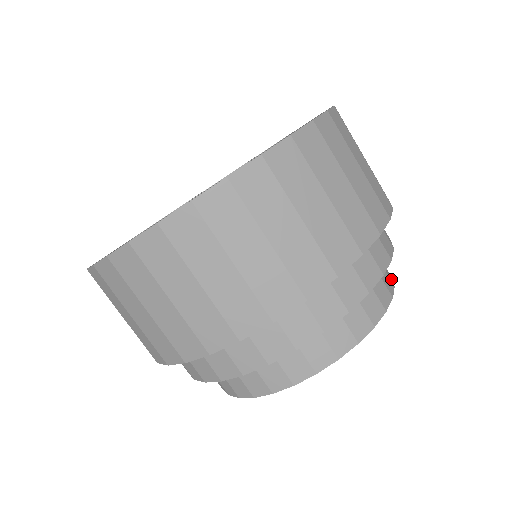
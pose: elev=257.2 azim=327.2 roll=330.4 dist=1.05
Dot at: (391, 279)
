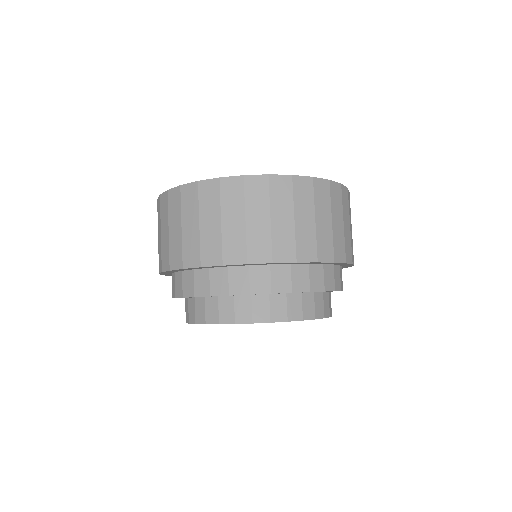
Dot at: (307, 316)
